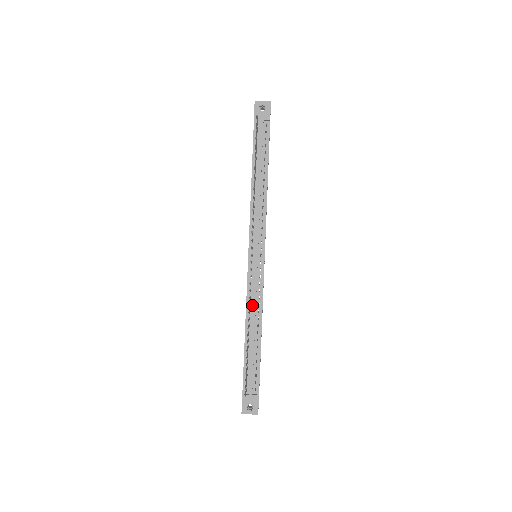
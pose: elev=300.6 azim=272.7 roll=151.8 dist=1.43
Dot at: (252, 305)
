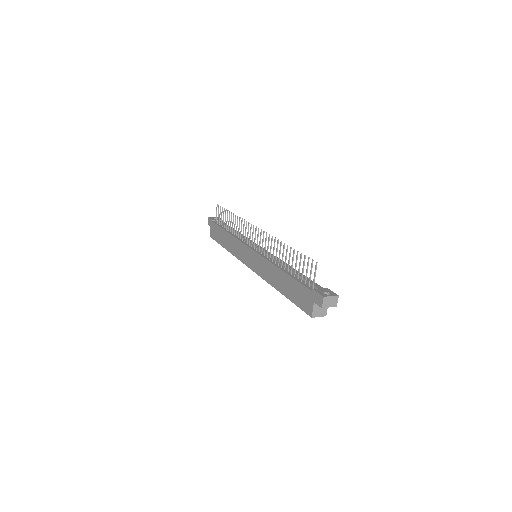
Dot at: (274, 261)
